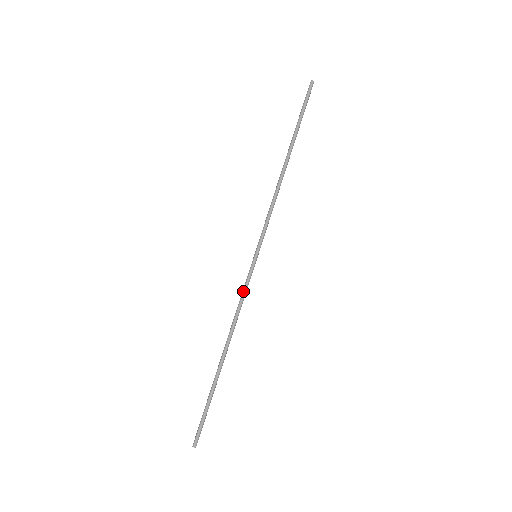
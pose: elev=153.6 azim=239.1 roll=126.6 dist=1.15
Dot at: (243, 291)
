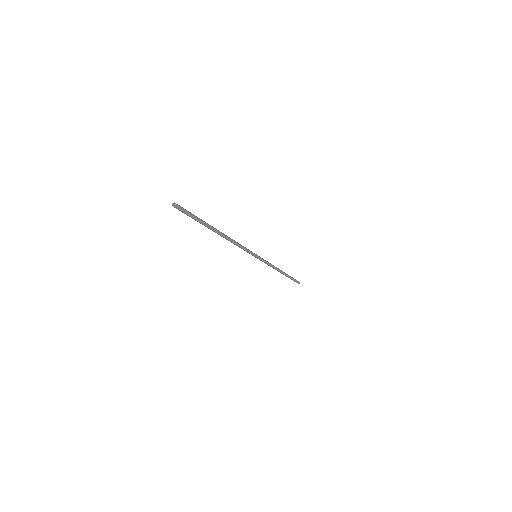
Dot at: (265, 262)
